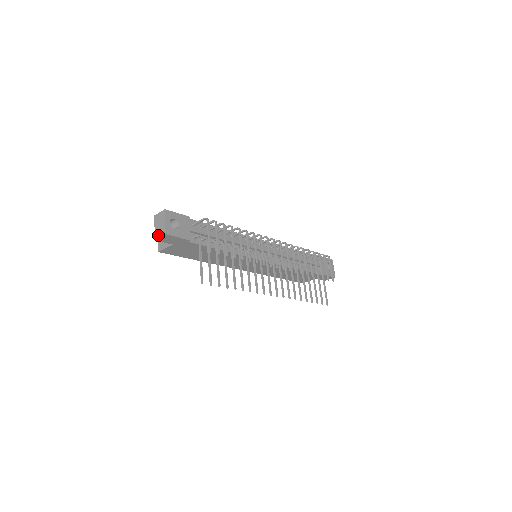
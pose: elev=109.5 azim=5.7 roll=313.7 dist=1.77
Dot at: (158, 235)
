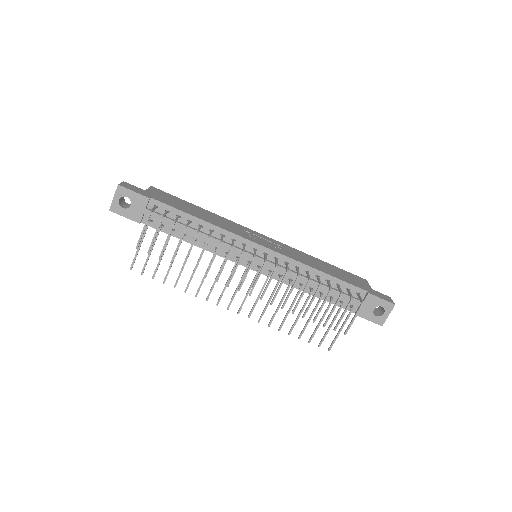
Dot at: occluded
